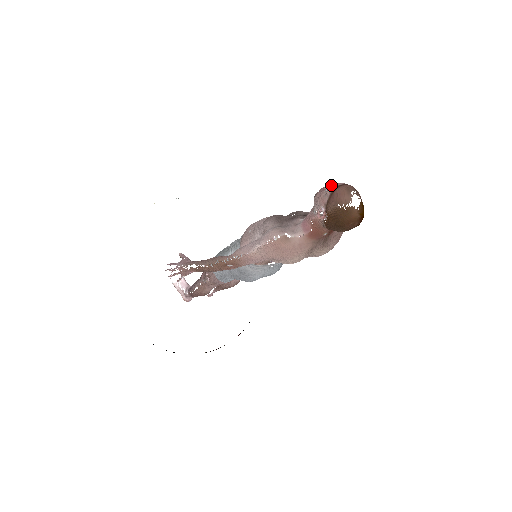
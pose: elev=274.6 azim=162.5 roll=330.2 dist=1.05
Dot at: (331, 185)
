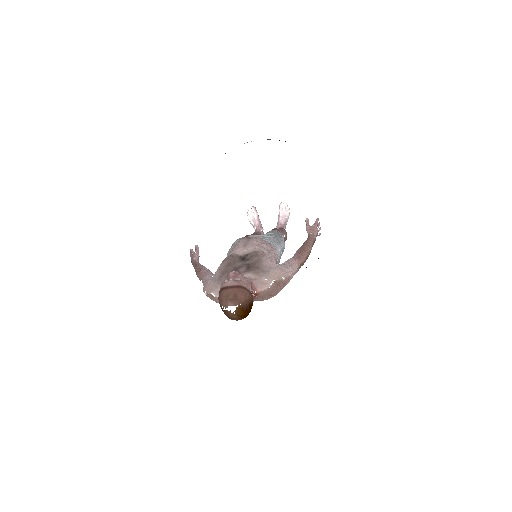
Dot at: (229, 278)
